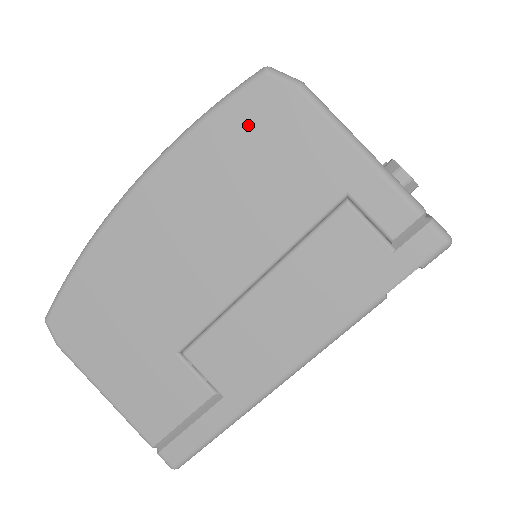
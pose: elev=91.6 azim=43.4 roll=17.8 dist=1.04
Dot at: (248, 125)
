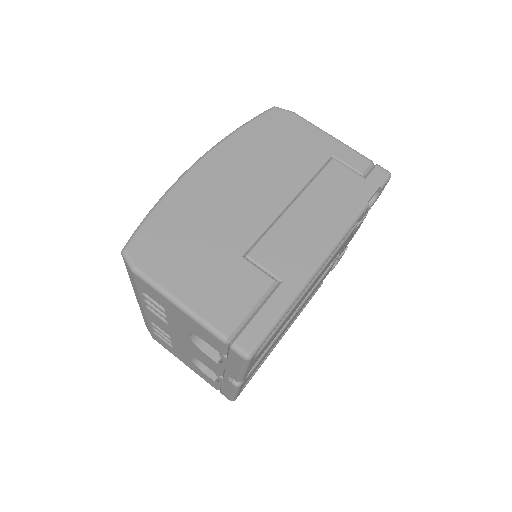
Dot at: (270, 128)
